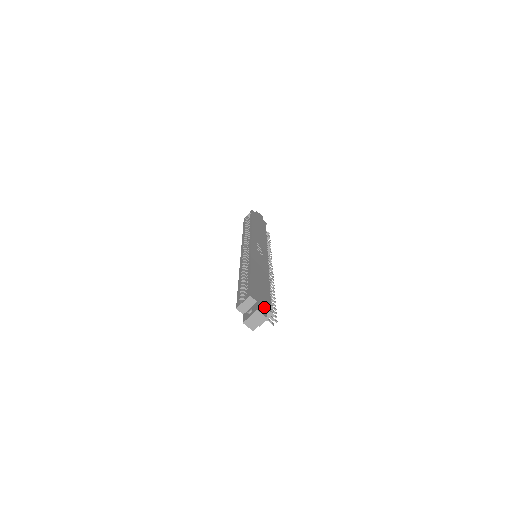
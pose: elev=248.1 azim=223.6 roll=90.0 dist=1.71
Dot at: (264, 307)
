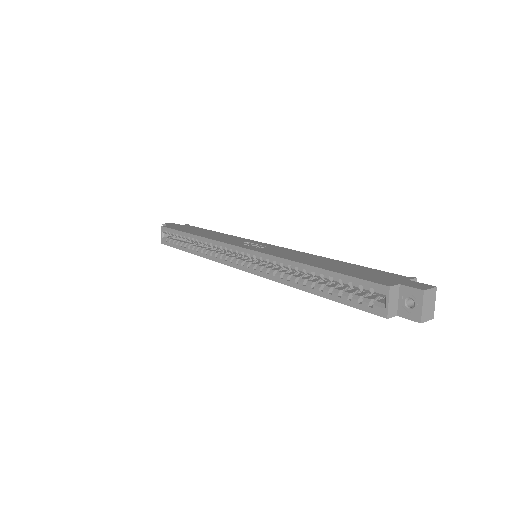
Dot at: (407, 282)
